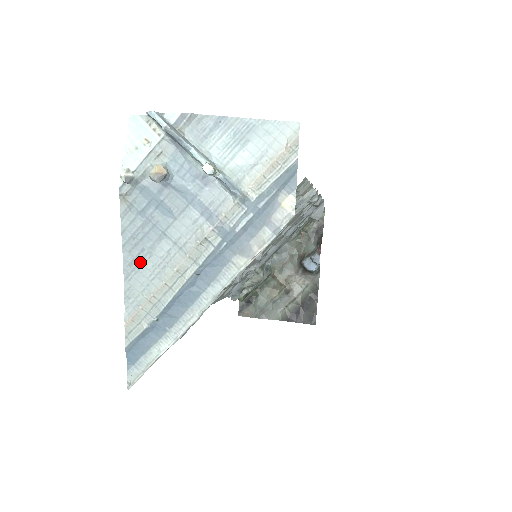
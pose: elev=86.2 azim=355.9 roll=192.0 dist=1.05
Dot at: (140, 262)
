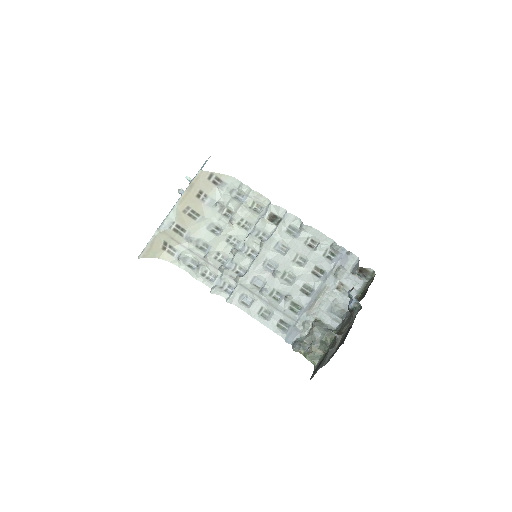
Dot at: occluded
